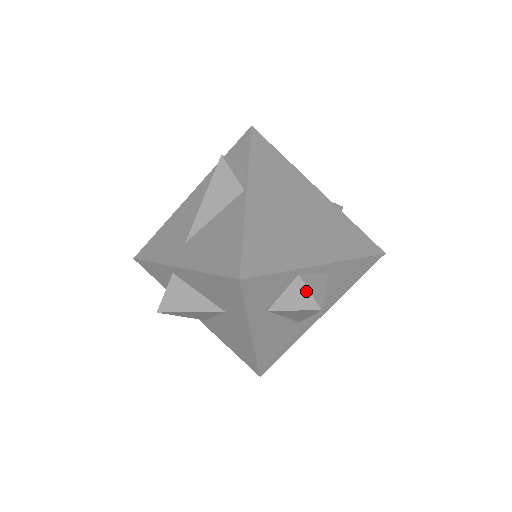
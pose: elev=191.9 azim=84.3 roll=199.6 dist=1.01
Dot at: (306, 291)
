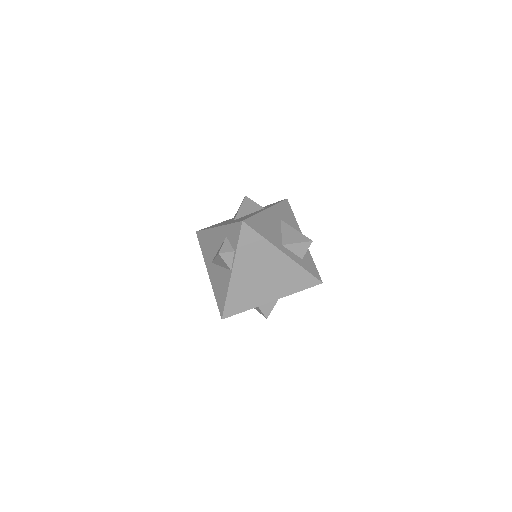
Dot at: (261, 311)
